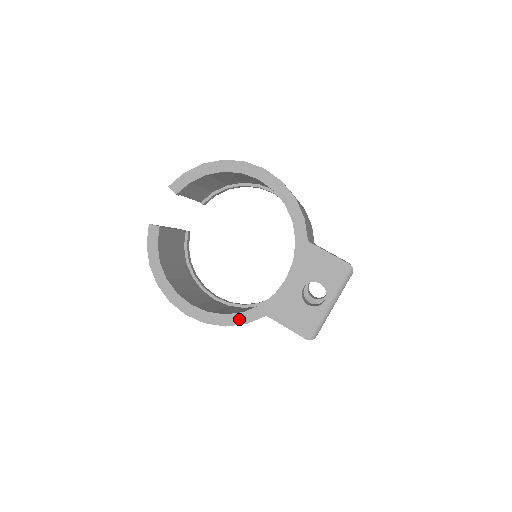
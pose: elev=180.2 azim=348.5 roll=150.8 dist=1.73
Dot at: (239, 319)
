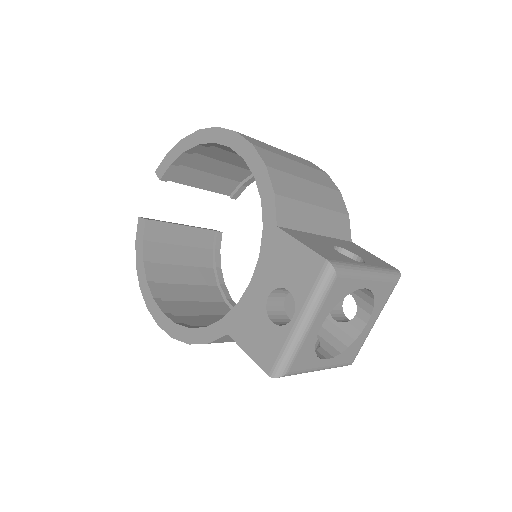
Dot at: (201, 336)
